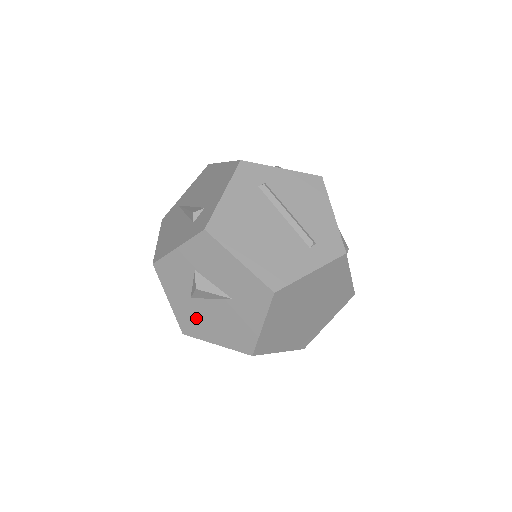
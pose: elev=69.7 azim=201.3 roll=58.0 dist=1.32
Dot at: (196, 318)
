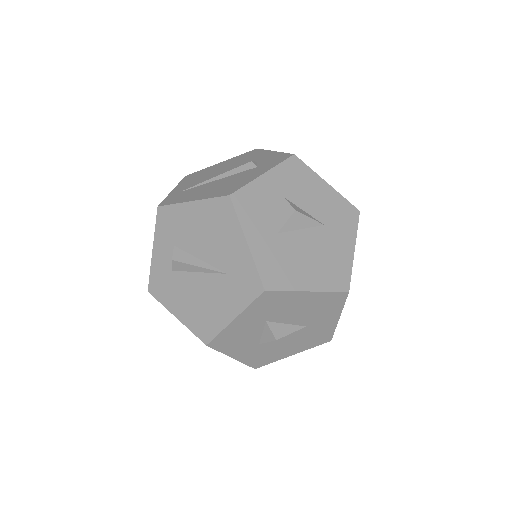
Dot at: (284, 259)
